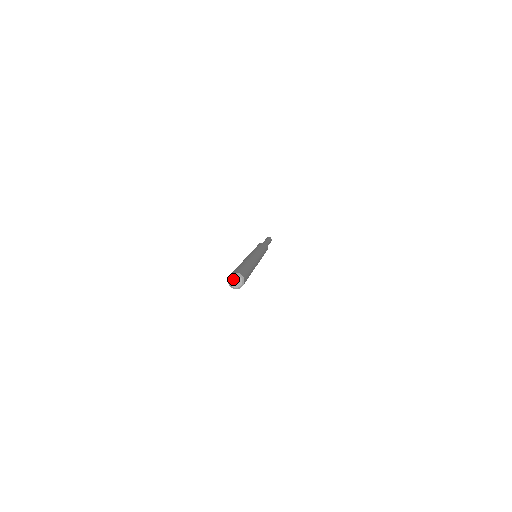
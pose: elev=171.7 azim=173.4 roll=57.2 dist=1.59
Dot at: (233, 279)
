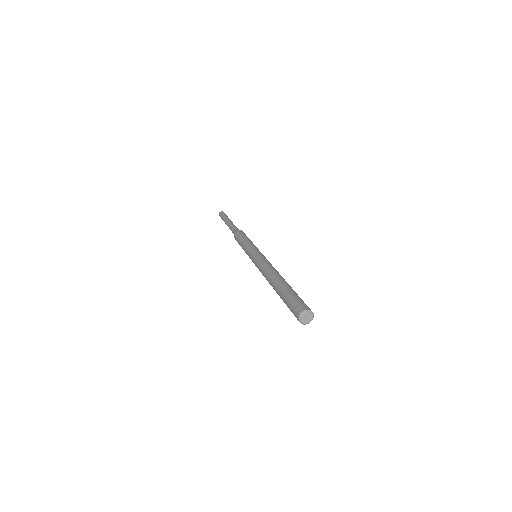
Dot at: (307, 315)
